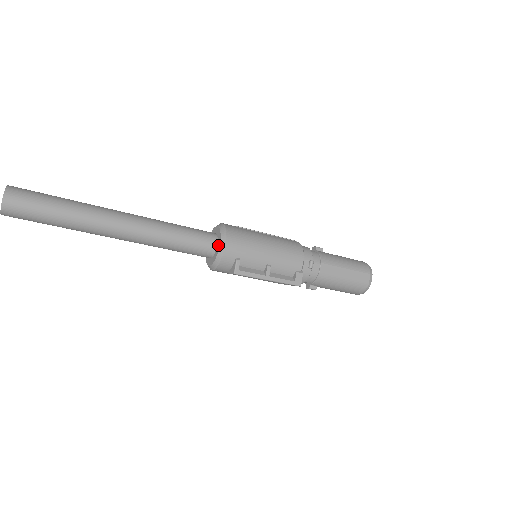
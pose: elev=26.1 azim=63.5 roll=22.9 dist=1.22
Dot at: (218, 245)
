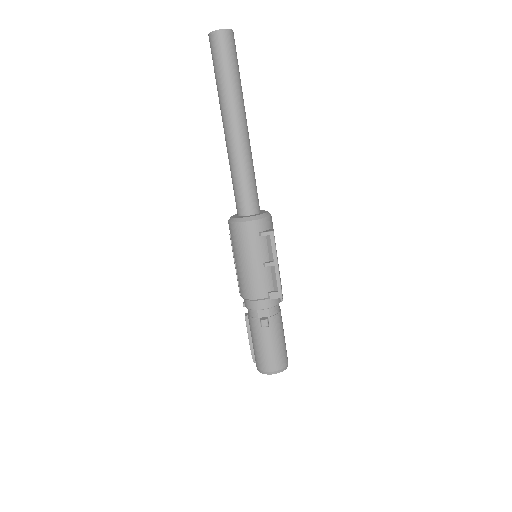
Dot at: (264, 211)
